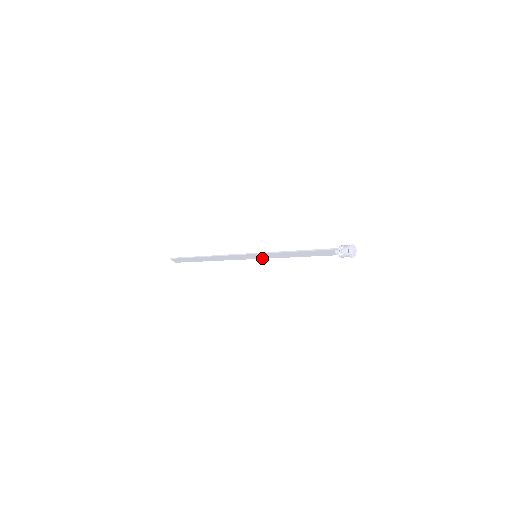
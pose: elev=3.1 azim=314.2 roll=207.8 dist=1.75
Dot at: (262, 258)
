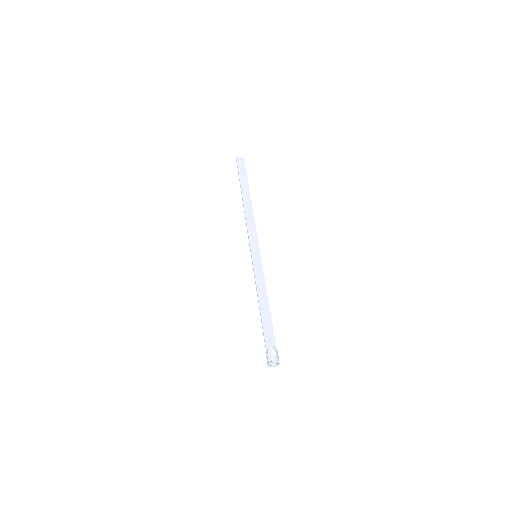
Dot at: (260, 261)
